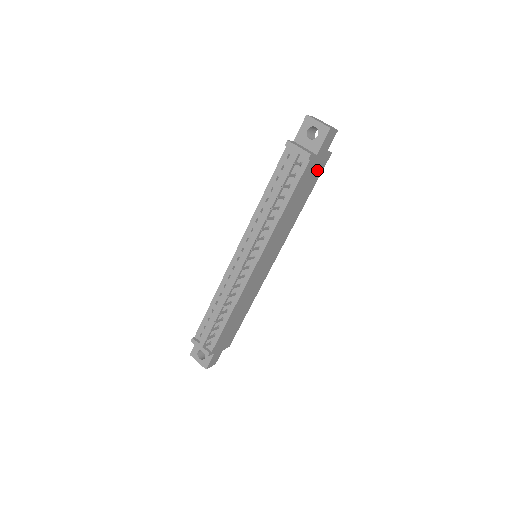
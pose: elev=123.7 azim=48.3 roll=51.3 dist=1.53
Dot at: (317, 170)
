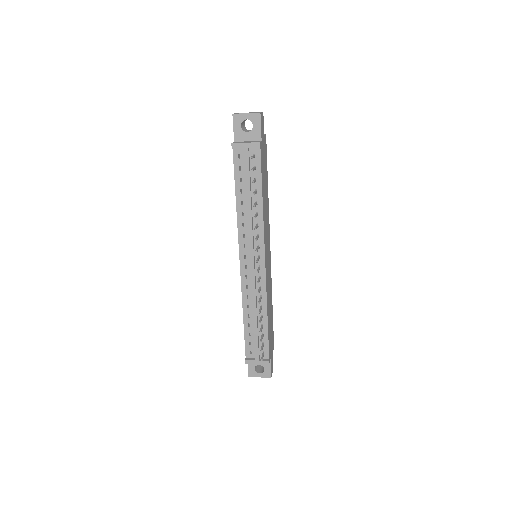
Dot at: (264, 154)
